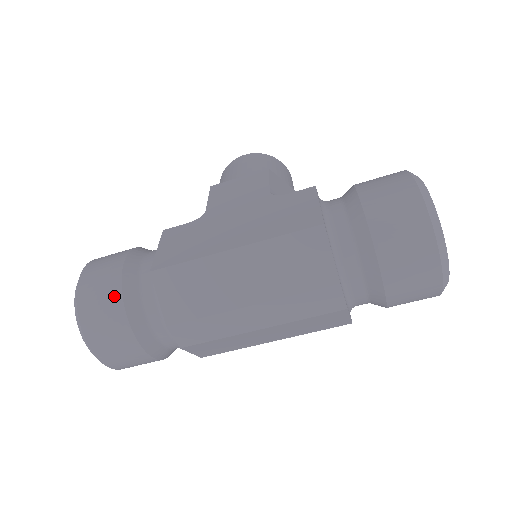
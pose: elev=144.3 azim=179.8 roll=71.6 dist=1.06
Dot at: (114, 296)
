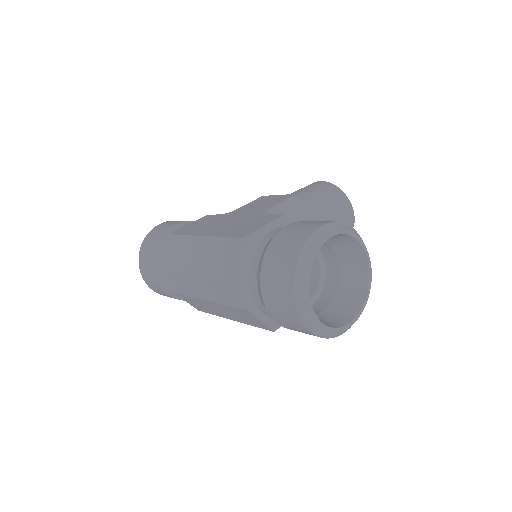
Dot at: (155, 243)
